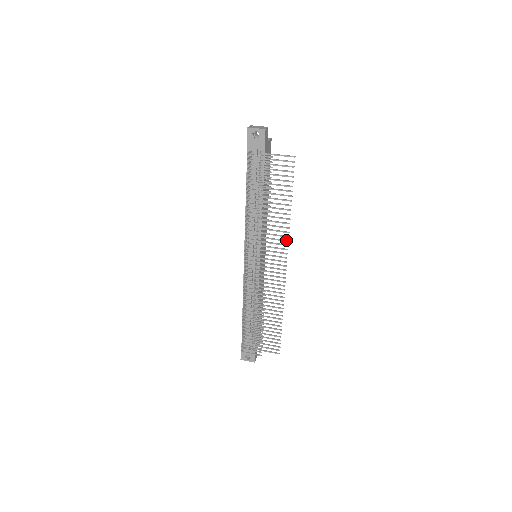
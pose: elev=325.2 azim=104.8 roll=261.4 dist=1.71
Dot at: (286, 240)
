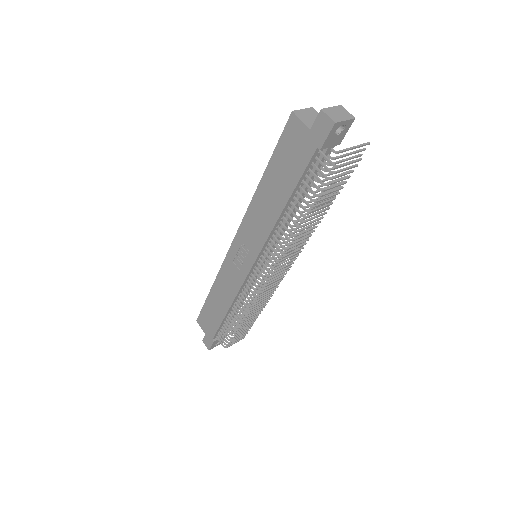
Dot at: occluded
